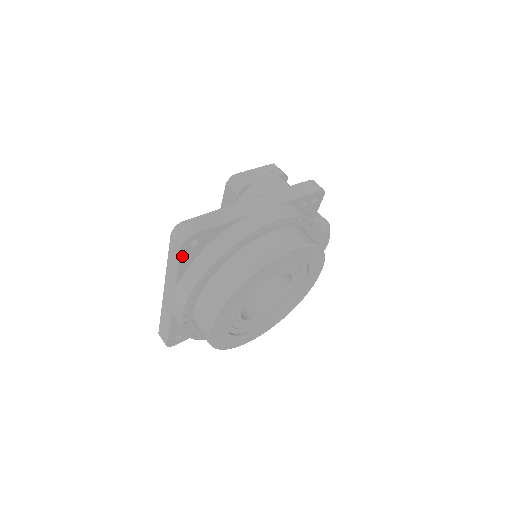
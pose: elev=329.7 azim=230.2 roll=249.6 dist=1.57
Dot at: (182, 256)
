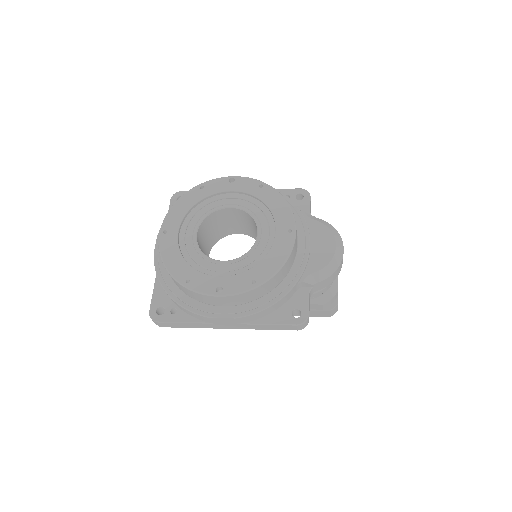
Dot at: occluded
